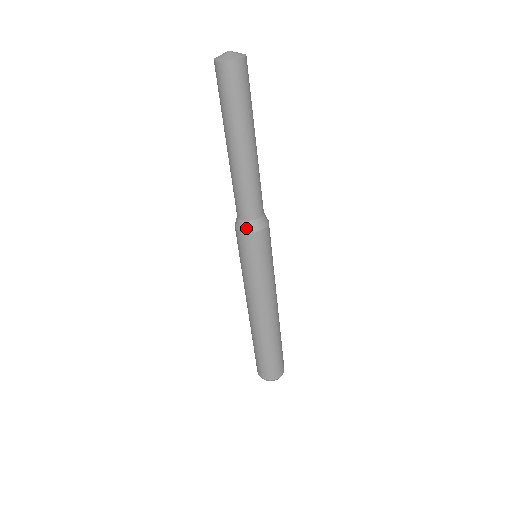
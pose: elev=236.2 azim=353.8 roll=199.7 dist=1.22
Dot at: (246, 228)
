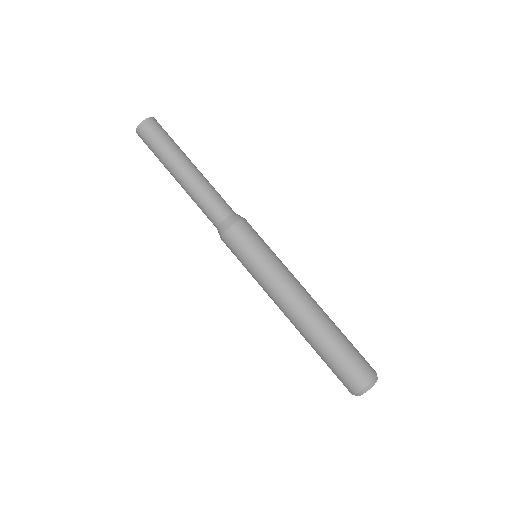
Dot at: (219, 234)
